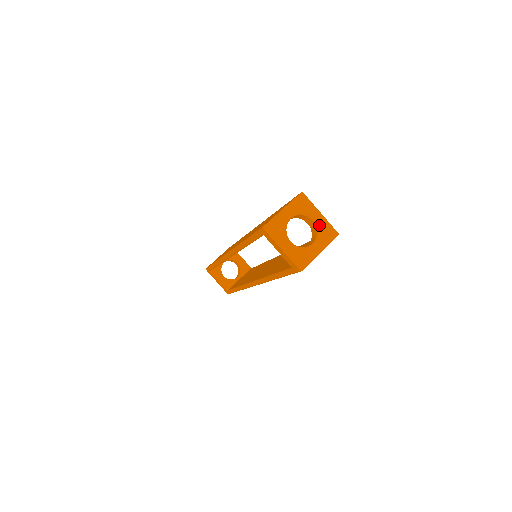
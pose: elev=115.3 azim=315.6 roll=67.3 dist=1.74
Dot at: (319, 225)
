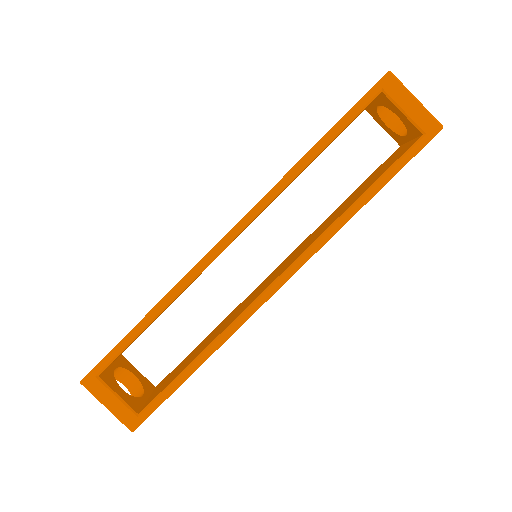
Dot at: occluded
